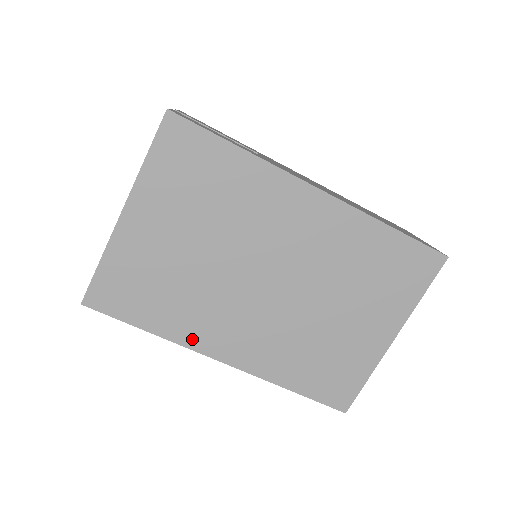
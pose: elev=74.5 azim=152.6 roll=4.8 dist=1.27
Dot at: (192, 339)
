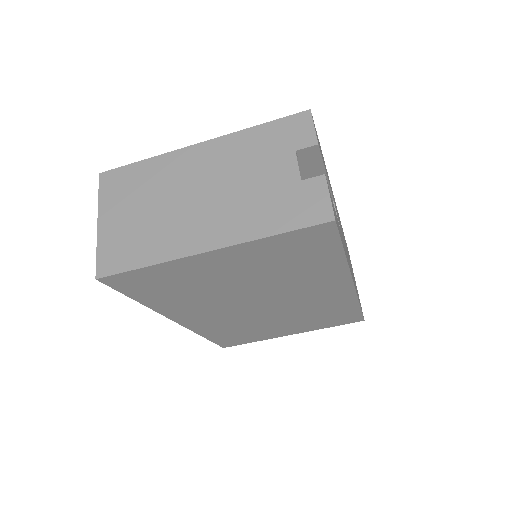
Dot at: (170, 312)
